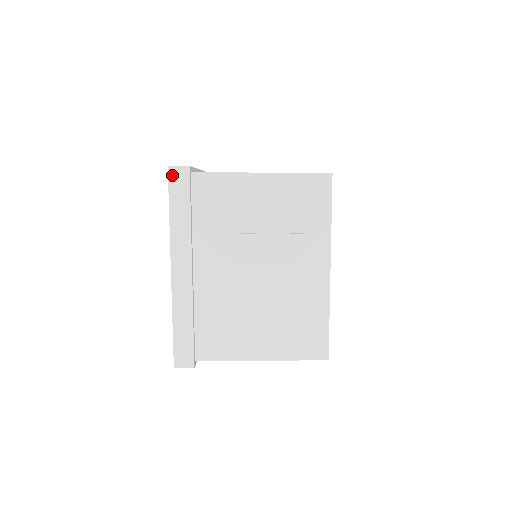
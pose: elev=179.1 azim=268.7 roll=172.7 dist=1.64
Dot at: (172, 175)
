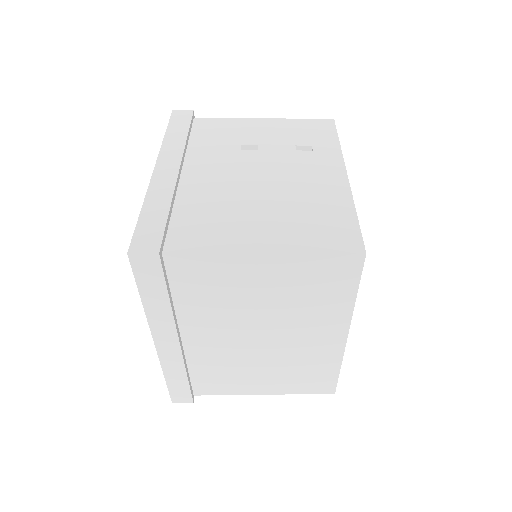
Dot at: (175, 114)
